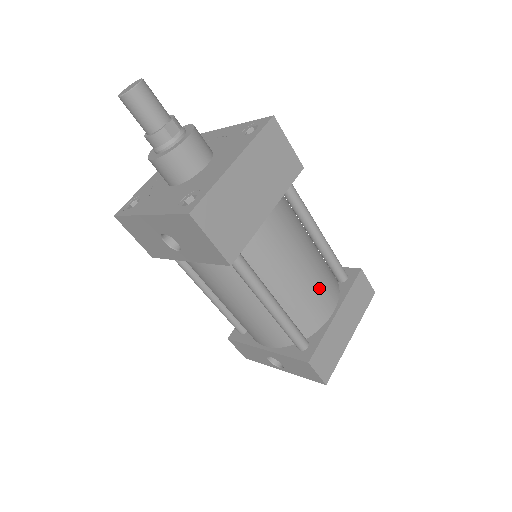
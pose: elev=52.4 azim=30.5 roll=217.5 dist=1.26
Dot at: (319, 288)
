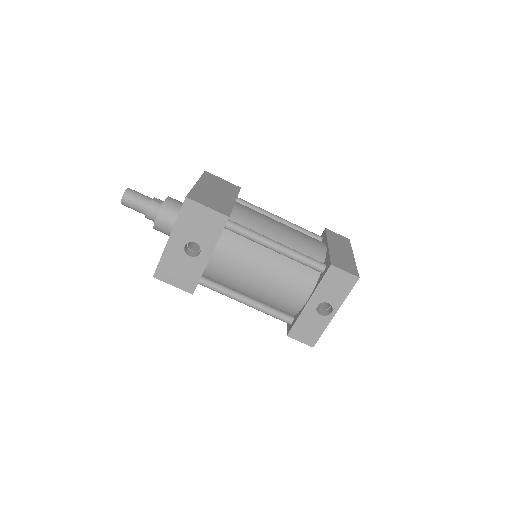
Dot at: (303, 235)
